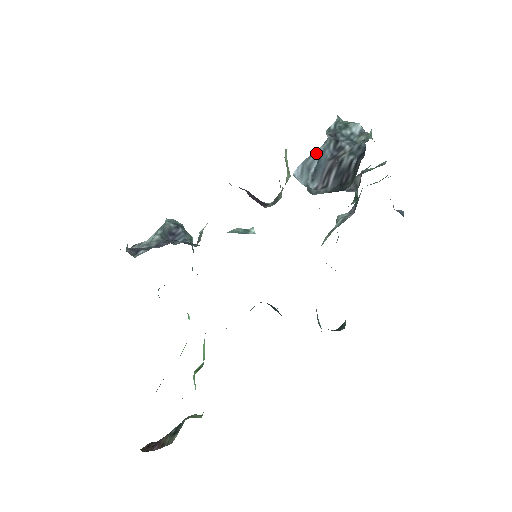
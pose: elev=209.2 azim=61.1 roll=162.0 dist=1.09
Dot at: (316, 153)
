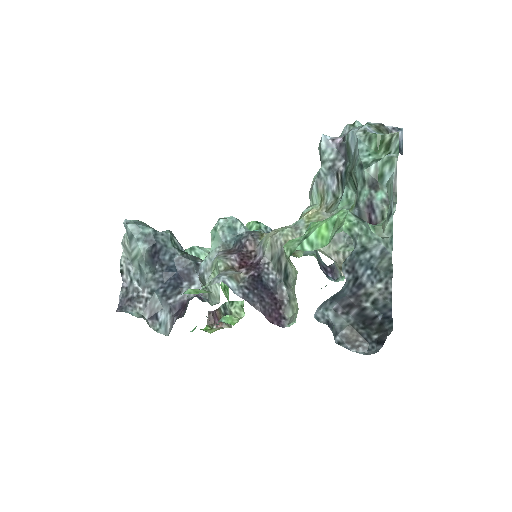
Dot at: occluded
